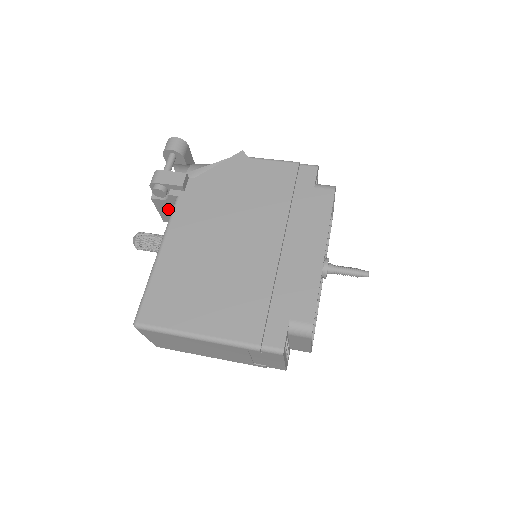
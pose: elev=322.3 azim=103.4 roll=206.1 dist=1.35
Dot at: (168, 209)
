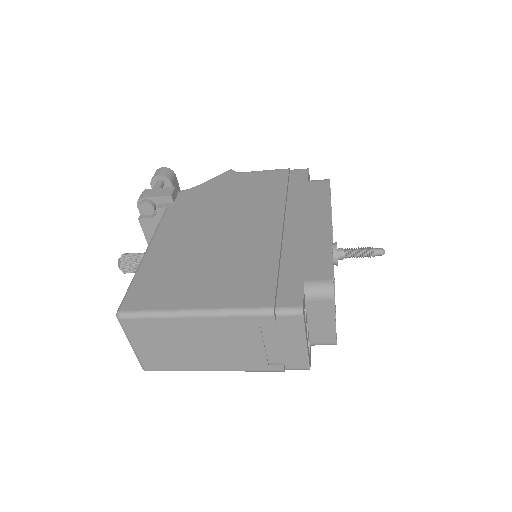
Dot at: occluded
